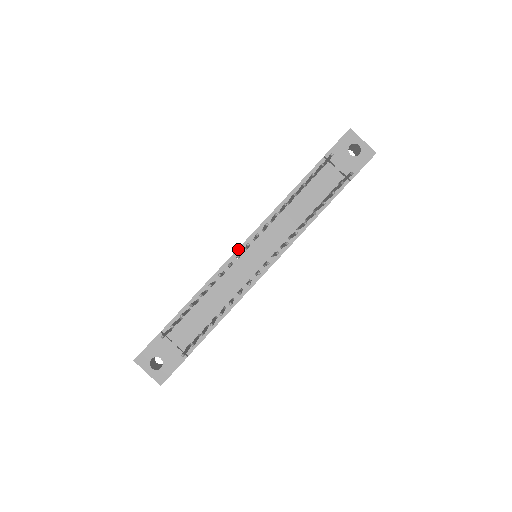
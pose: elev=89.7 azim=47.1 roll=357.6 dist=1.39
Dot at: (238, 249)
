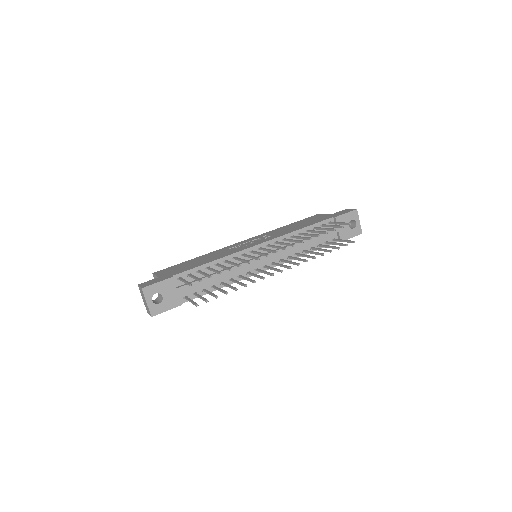
Dot at: (253, 246)
